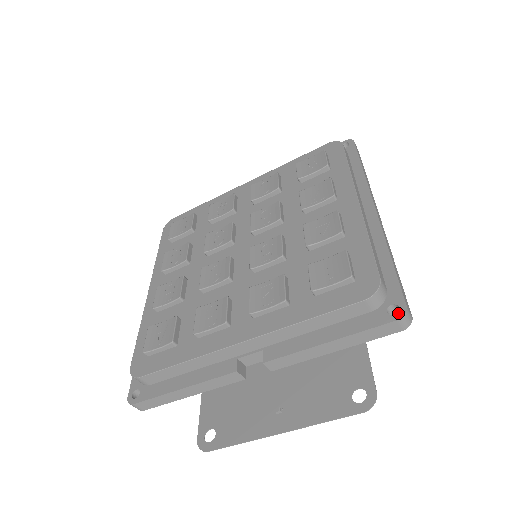
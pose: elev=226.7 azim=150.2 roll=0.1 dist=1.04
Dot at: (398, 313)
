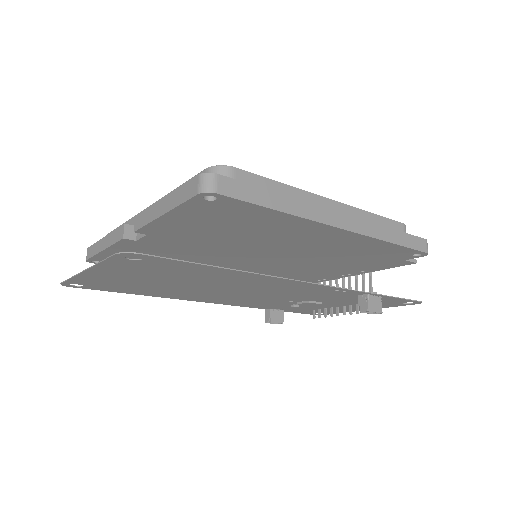
Dot at: (207, 175)
